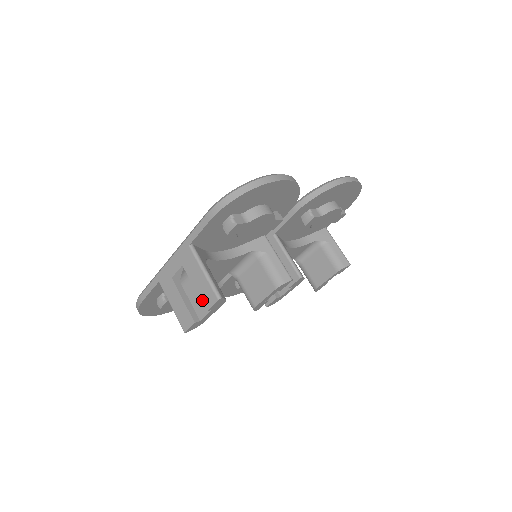
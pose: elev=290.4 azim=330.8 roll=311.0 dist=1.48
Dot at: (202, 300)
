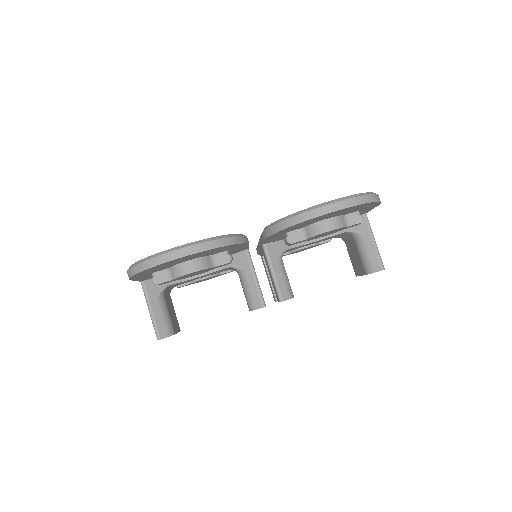
Dot at: occluded
